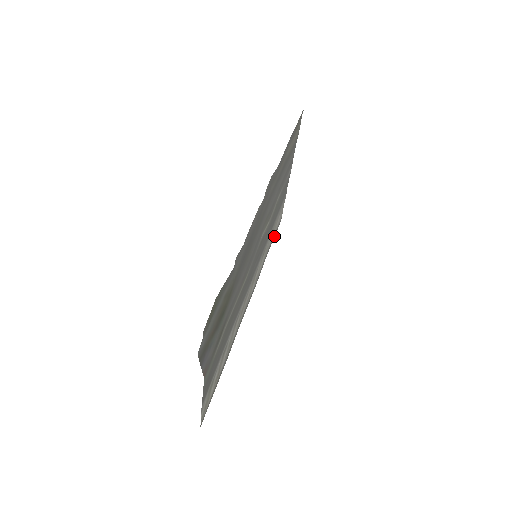
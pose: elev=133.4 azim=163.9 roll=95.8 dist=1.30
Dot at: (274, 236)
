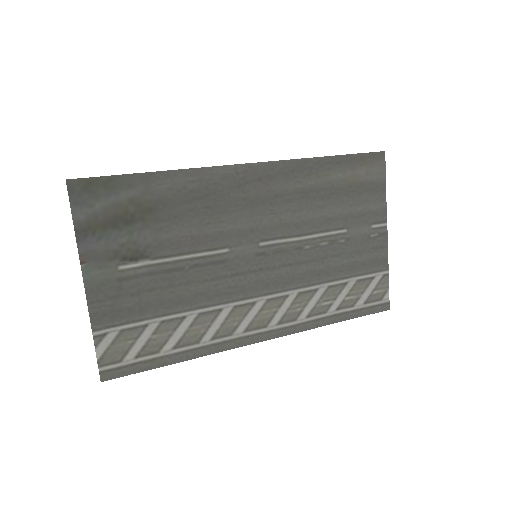
Dot at: (363, 314)
